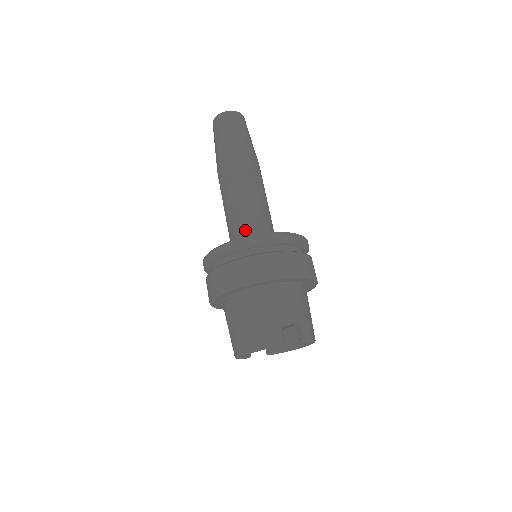
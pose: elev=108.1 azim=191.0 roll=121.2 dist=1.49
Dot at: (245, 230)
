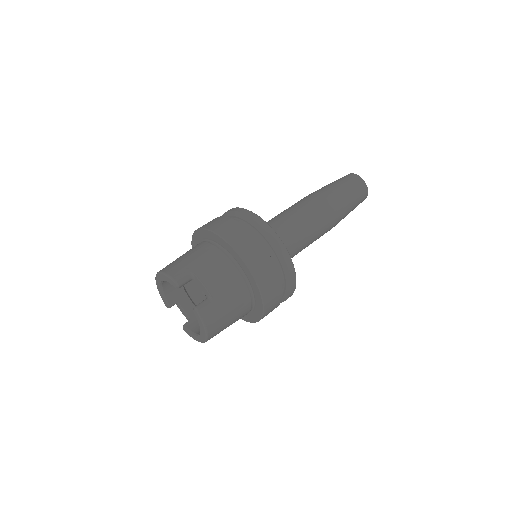
Dot at: occluded
